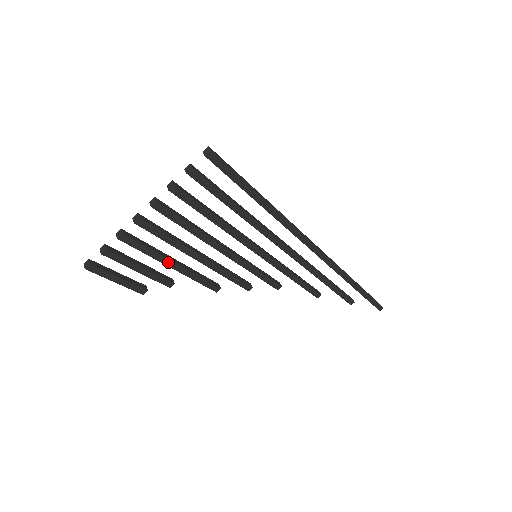
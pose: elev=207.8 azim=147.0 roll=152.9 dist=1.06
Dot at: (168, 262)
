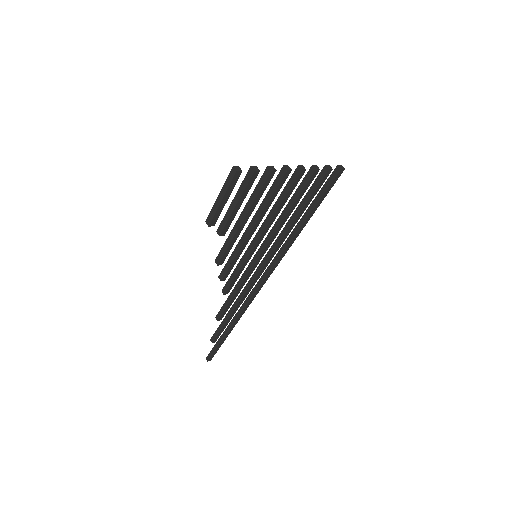
Dot at: (248, 215)
